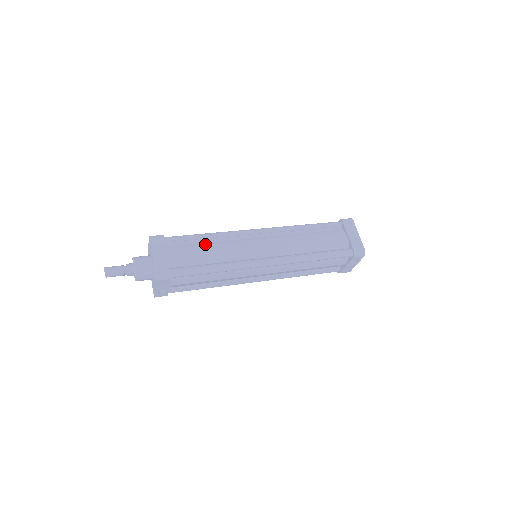
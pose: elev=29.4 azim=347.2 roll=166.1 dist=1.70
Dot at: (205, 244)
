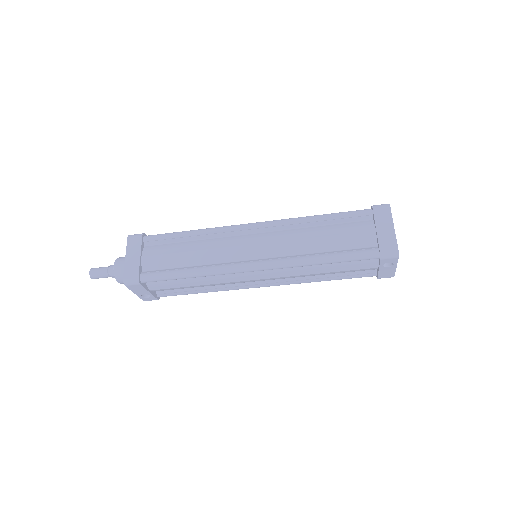
Dot at: (187, 243)
